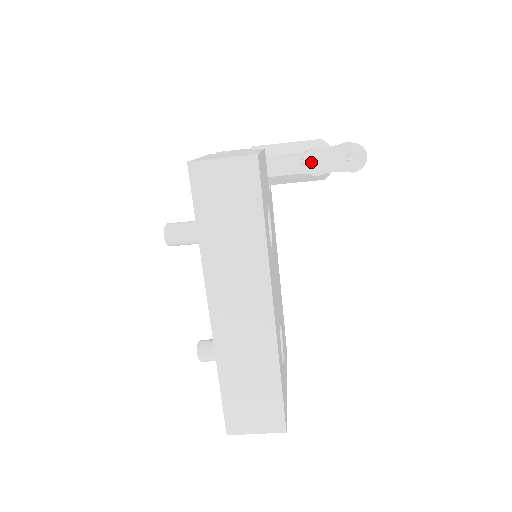
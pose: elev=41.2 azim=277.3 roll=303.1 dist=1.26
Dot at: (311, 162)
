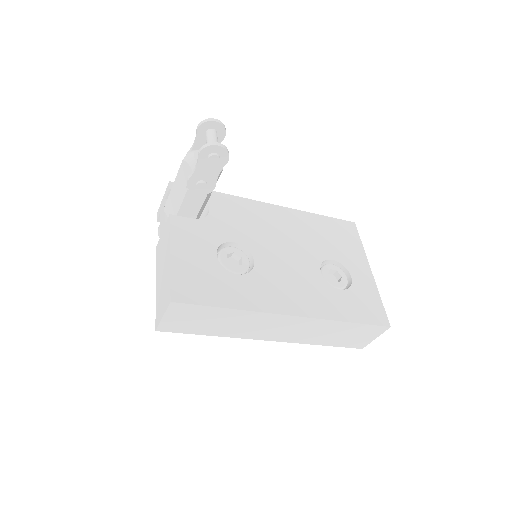
Dot at: (199, 191)
